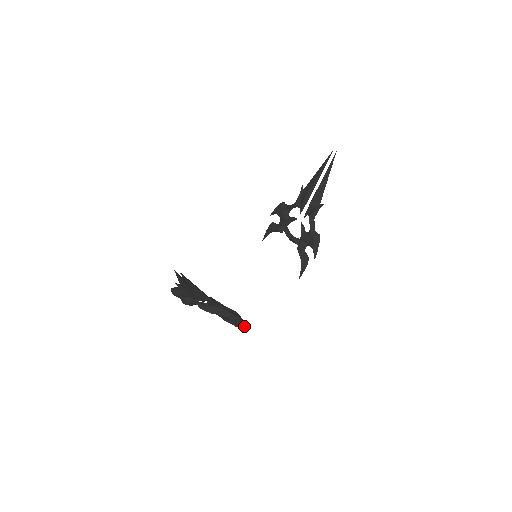
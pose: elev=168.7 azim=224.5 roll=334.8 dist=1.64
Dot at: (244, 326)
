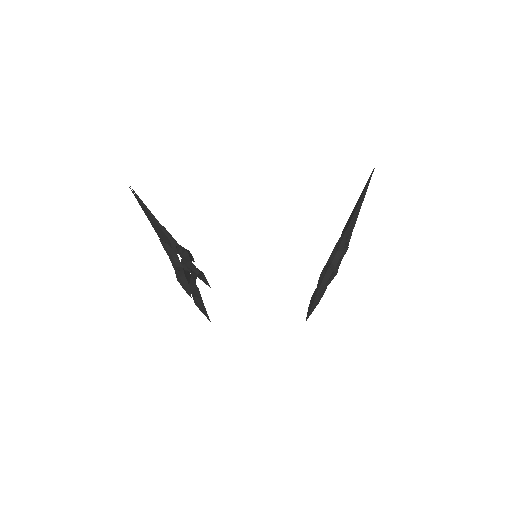
Dot at: (201, 308)
